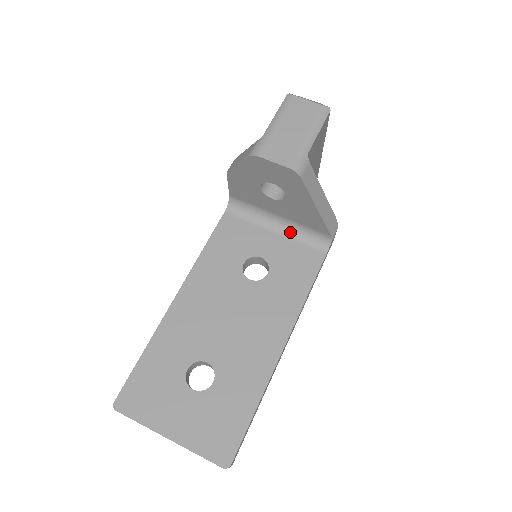
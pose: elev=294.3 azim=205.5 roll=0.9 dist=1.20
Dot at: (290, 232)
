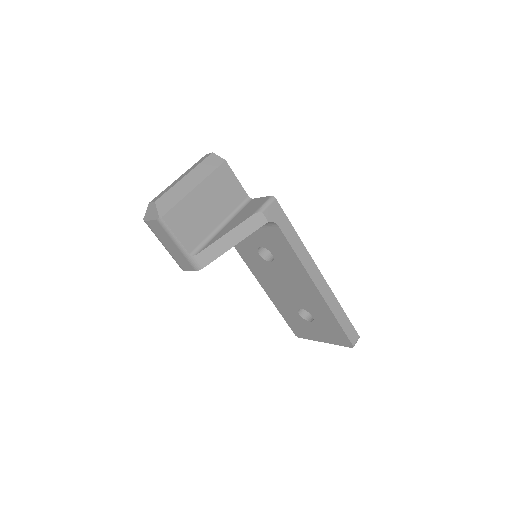
Dot at: occluded
